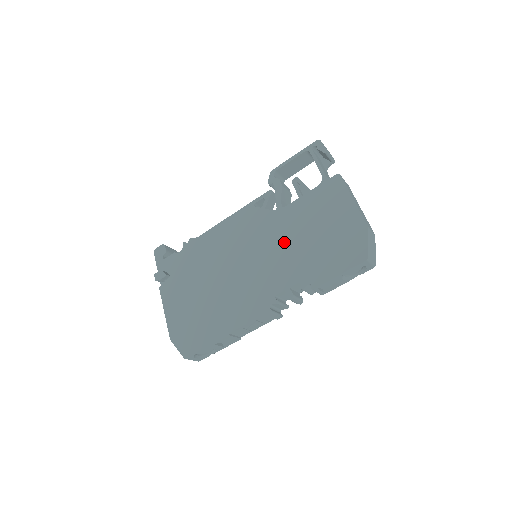
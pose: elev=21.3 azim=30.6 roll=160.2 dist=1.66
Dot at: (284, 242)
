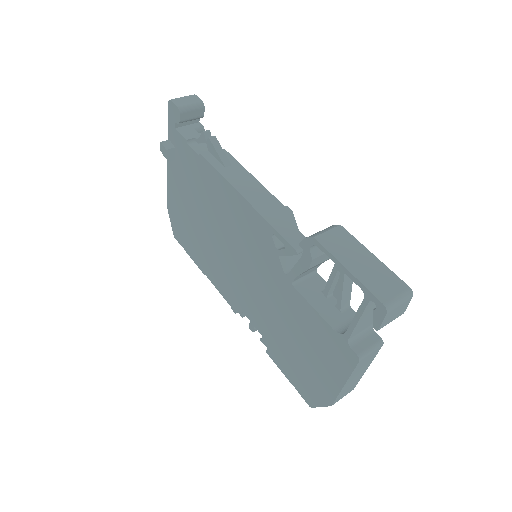
Dot at: (272, 304)
